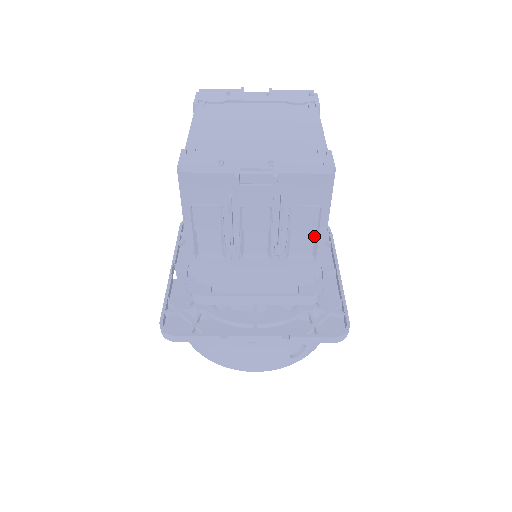
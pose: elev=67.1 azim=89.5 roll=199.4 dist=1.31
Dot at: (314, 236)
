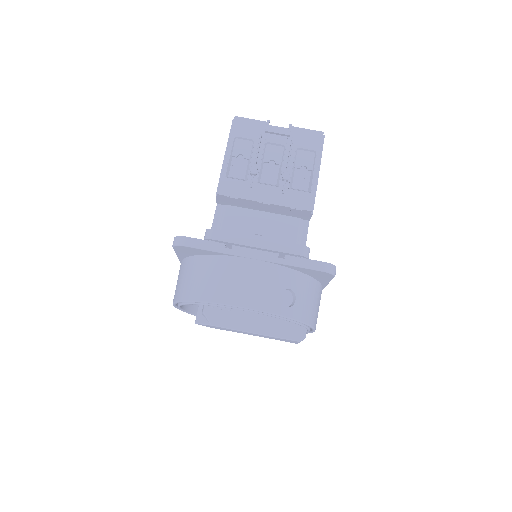
Dot at: (310, 176)
